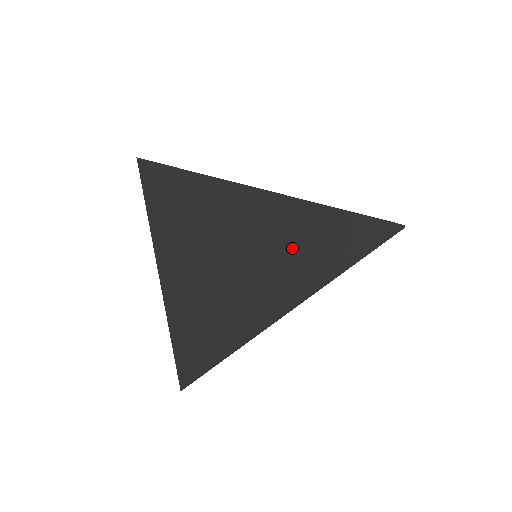
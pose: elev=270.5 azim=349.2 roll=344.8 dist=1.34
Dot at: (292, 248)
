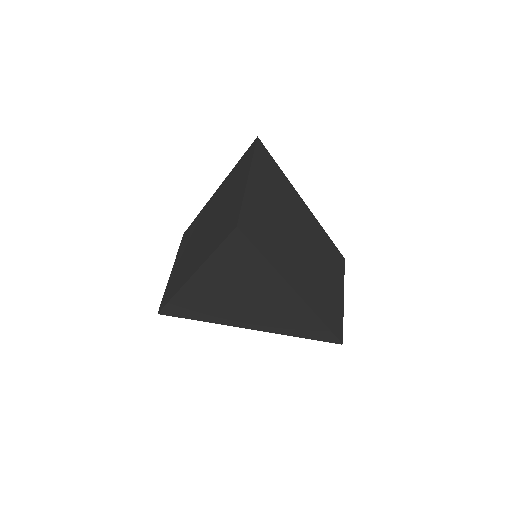
Dot at: (283, 318)
